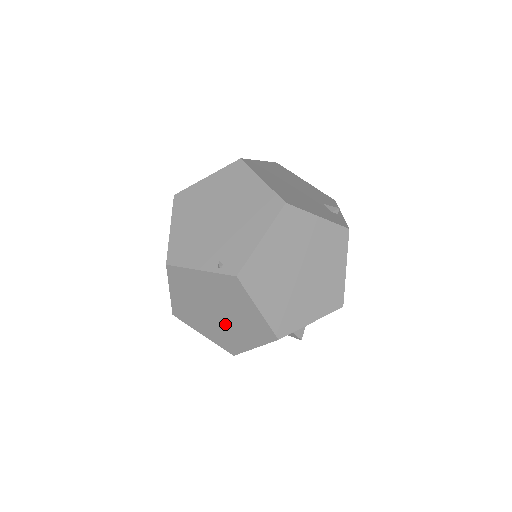
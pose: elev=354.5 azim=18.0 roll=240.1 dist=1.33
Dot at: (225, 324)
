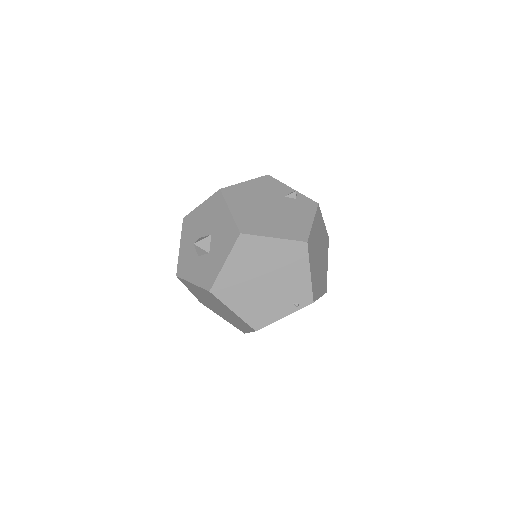
Dot at: occluded
